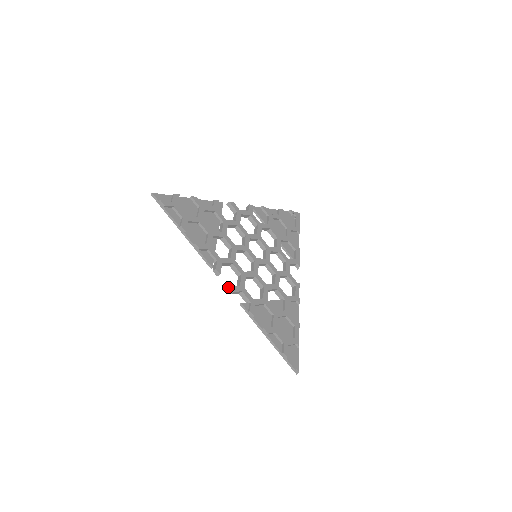
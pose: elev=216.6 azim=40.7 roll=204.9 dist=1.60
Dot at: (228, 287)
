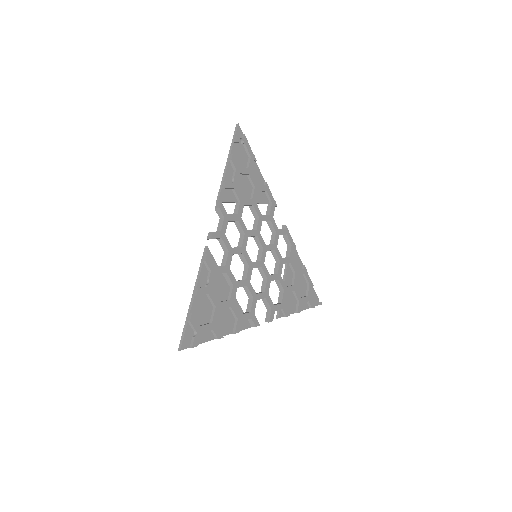
Dot at: occluded
